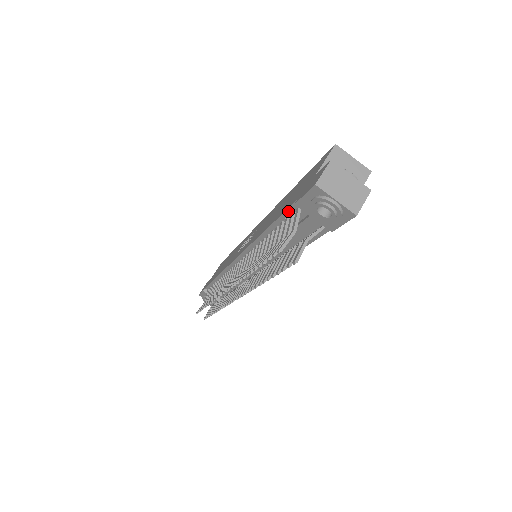
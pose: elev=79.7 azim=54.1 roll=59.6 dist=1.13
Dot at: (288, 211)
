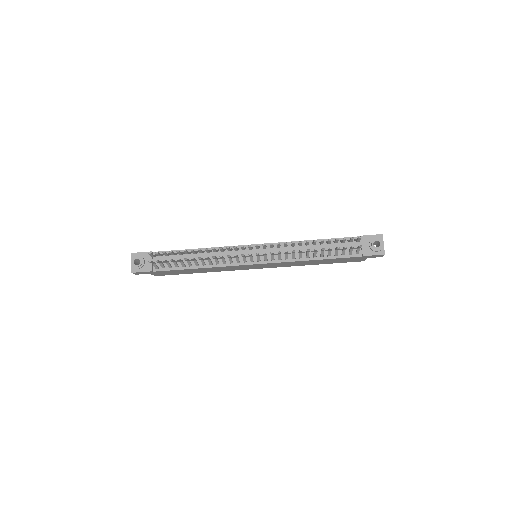
Dot at: (347, 238)
